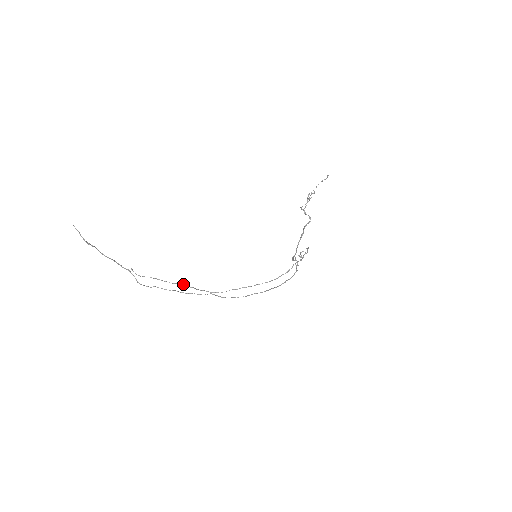
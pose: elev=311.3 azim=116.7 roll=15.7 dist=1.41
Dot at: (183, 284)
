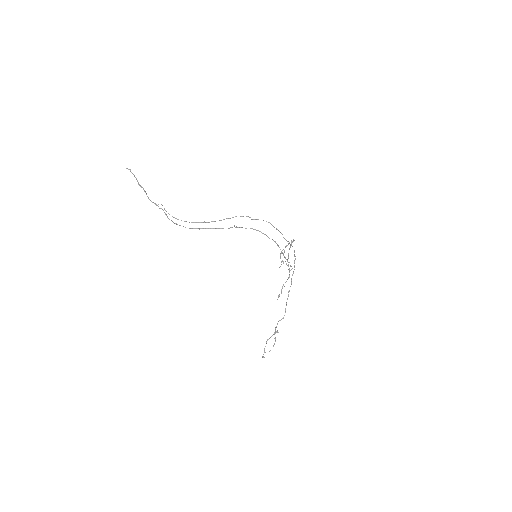
Dot at: (207, 222)
